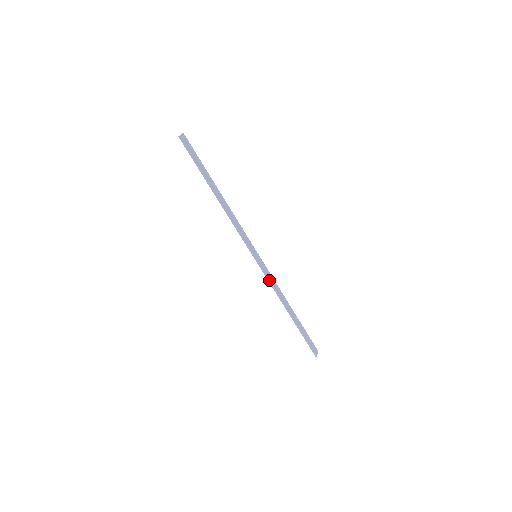
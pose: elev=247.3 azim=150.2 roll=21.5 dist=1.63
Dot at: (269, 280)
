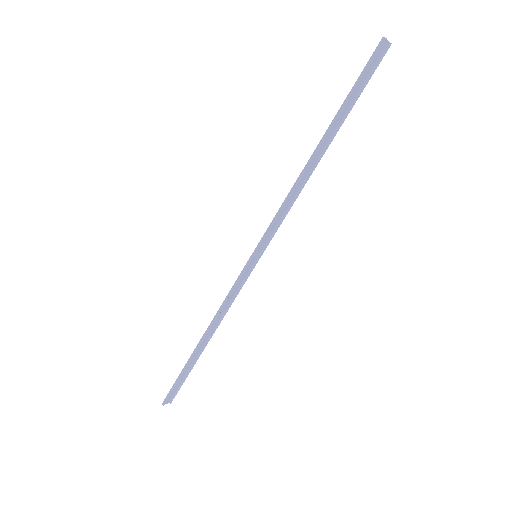
Dot at: (231, 292)
